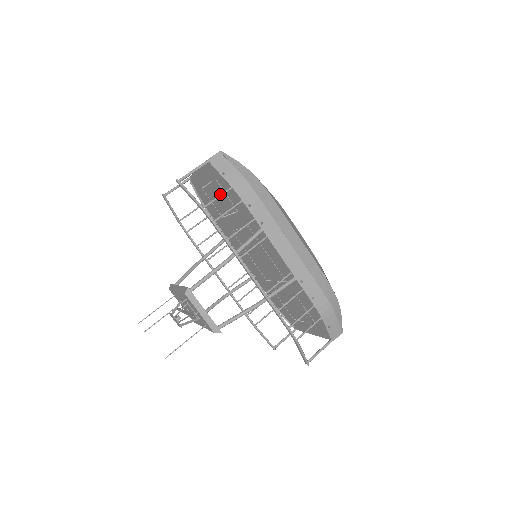
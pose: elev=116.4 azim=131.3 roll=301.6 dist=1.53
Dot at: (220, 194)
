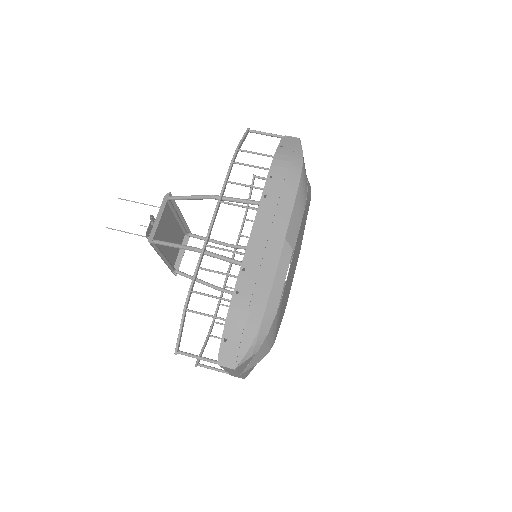
Dot at: occluded
